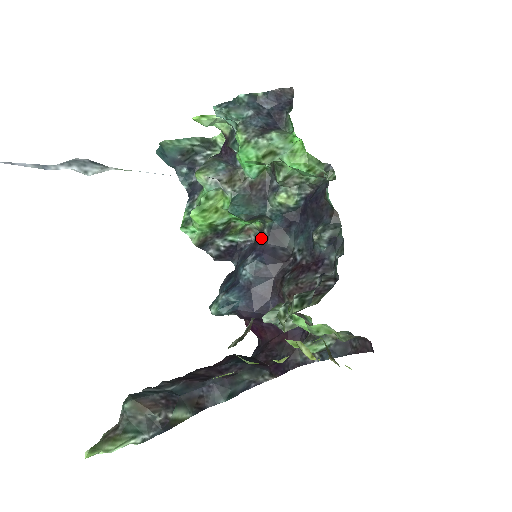
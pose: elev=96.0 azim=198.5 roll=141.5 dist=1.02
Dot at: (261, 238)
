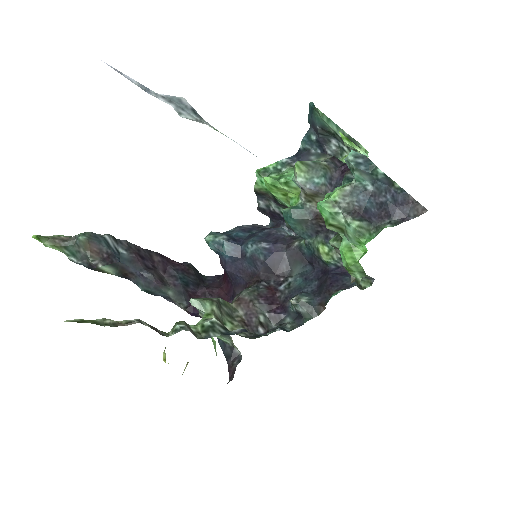
Dot at: (290, 242)
